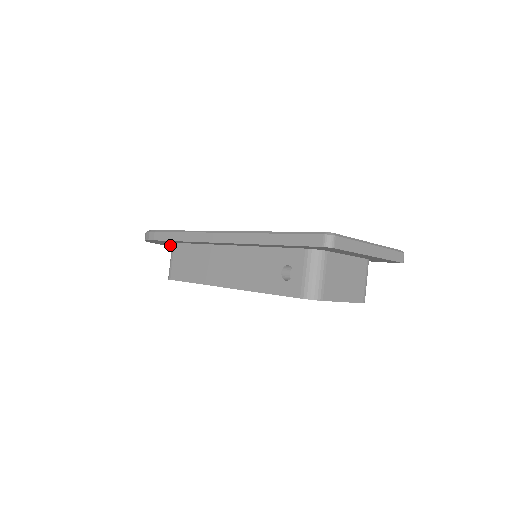
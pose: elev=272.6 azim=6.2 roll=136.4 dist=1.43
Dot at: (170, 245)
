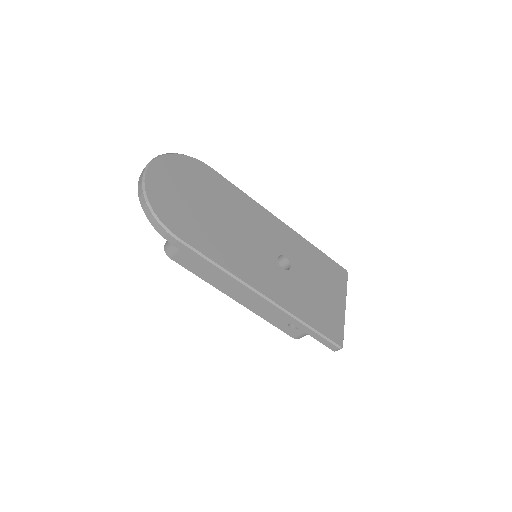
Dot at: occluded
